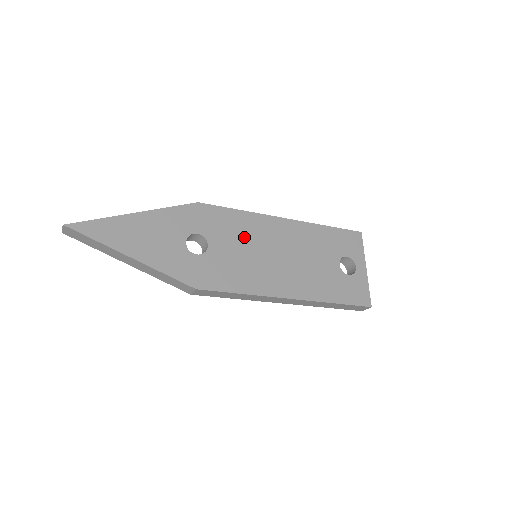
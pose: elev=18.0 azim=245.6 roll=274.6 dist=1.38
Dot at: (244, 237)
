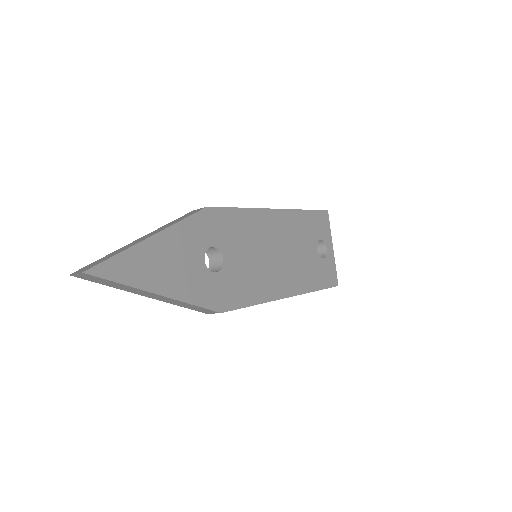
Dot at: (249, 240)
